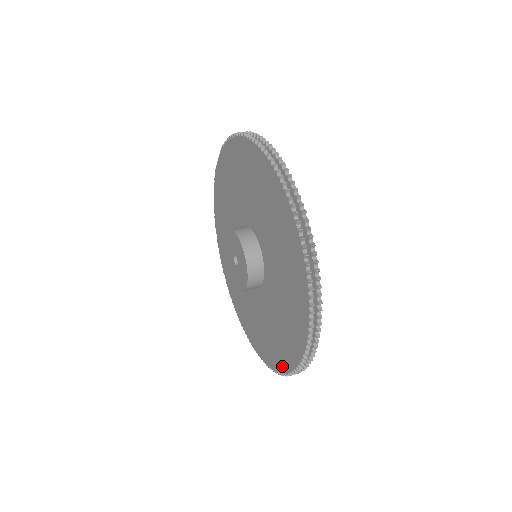
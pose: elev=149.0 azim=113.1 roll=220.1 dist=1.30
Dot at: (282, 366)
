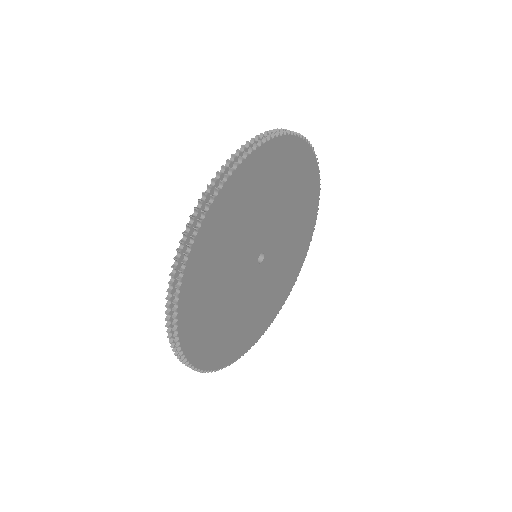
Dot at: occluded
